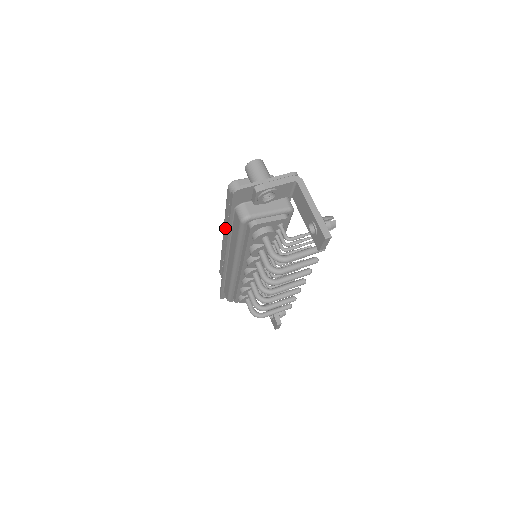
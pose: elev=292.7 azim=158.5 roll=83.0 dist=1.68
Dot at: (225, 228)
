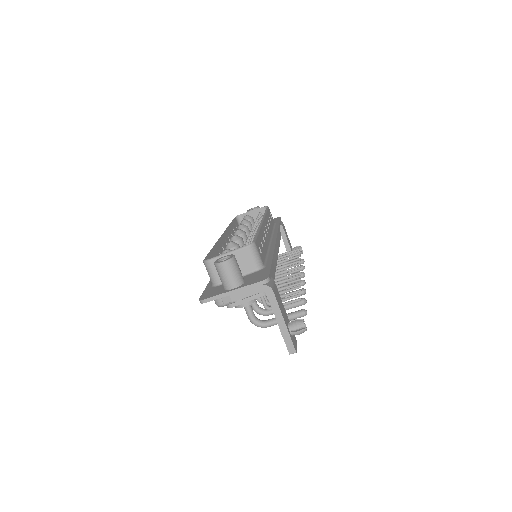
Dot at: (219, 246)
